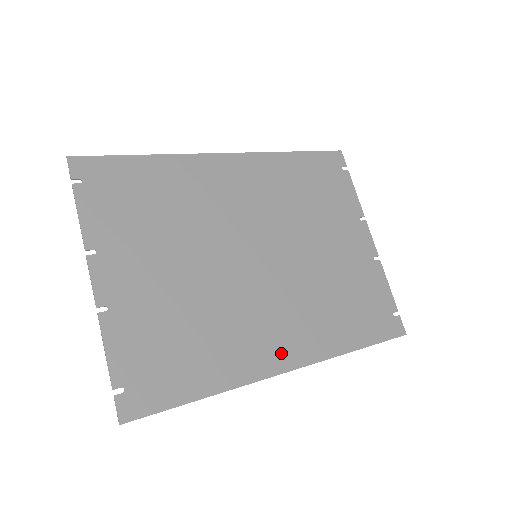
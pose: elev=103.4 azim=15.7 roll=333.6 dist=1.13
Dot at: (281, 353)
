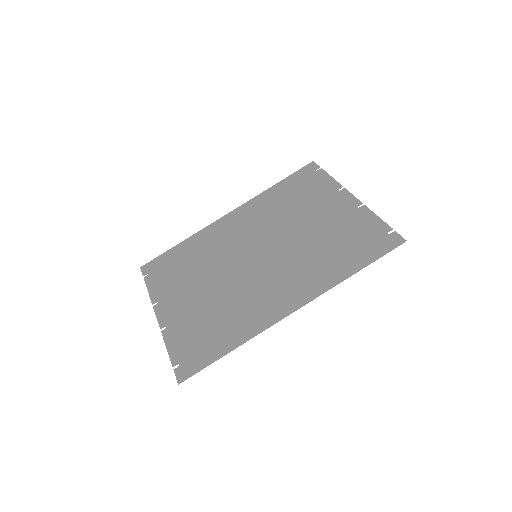
Dot at: (284, 303)
